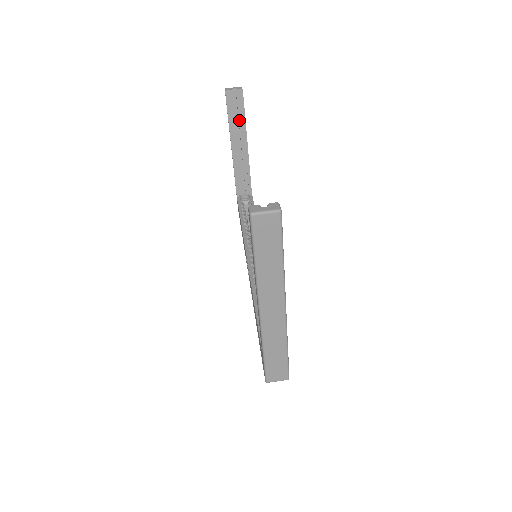
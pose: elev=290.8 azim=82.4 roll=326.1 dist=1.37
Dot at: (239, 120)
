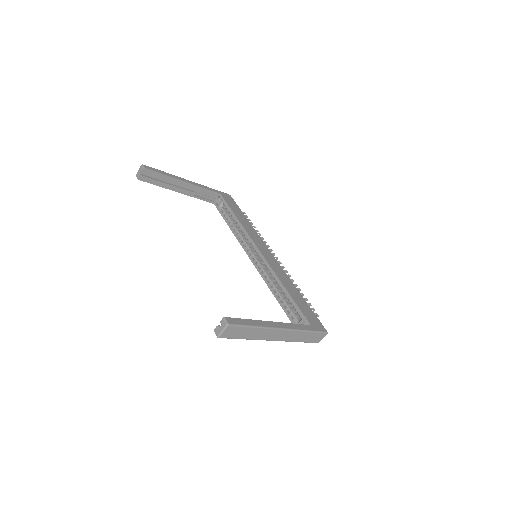
Dot at: (163, 179)
